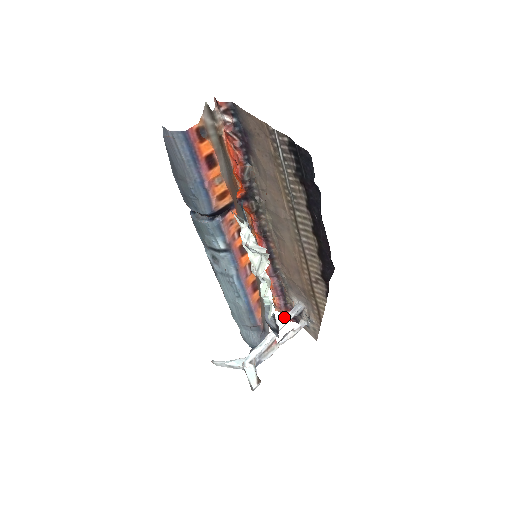
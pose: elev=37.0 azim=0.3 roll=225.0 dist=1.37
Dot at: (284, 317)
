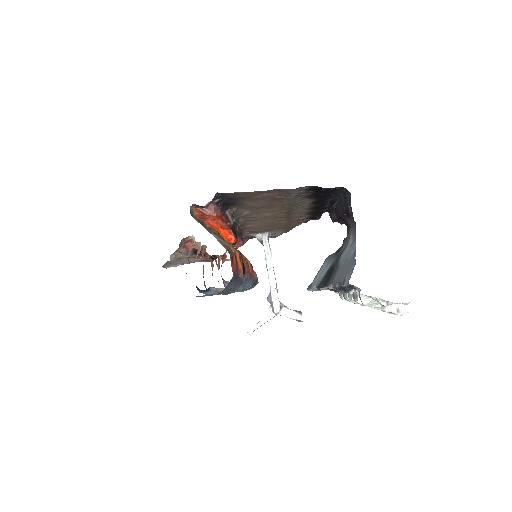
Dot at: (265, 255)
